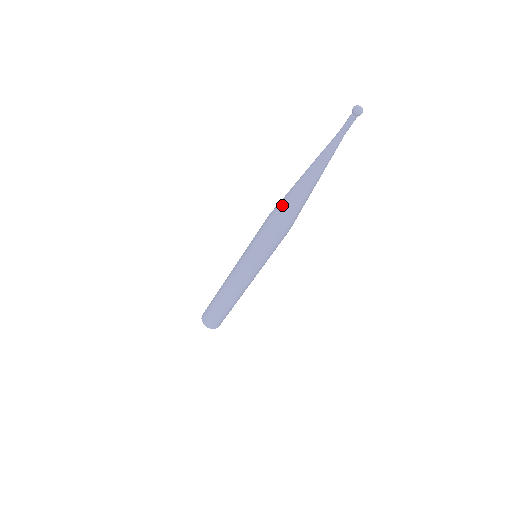
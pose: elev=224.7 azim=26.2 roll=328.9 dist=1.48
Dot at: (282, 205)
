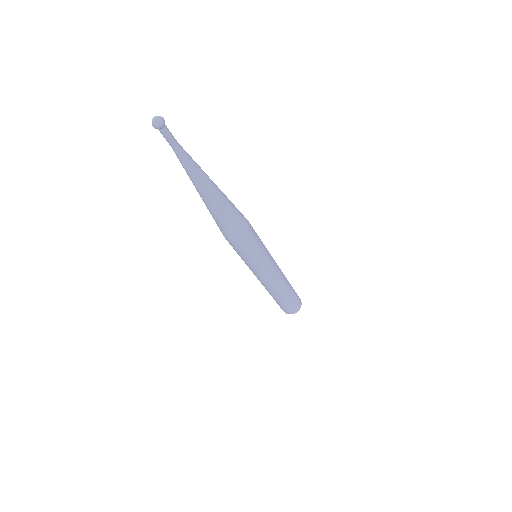
Dot at: (222, 225)
